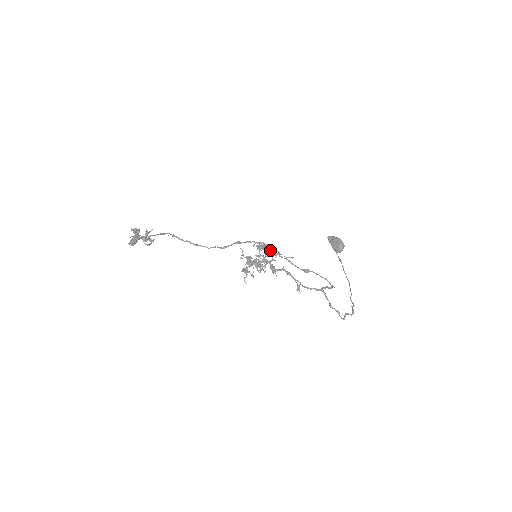
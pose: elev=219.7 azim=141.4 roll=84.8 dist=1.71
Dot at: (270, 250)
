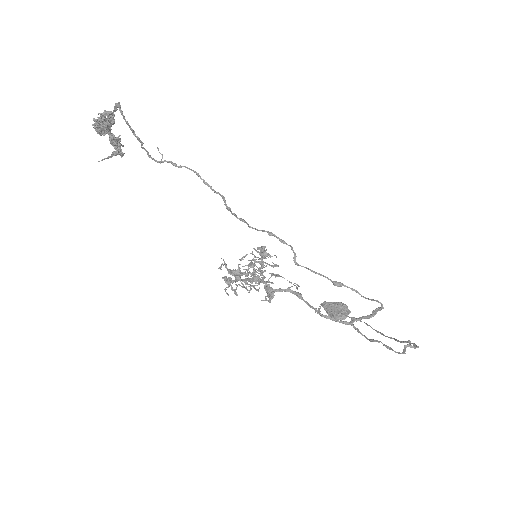
Dot at: (276, 256)
